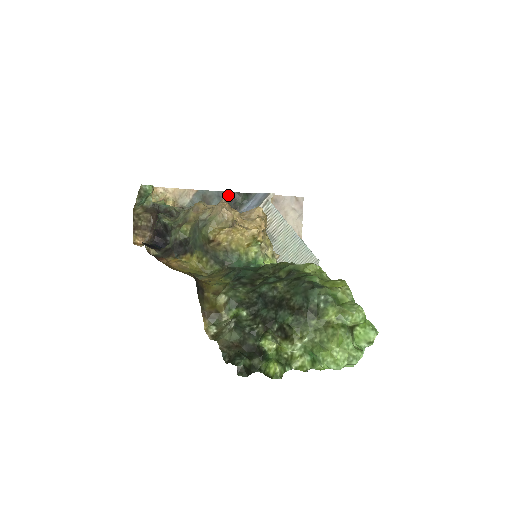
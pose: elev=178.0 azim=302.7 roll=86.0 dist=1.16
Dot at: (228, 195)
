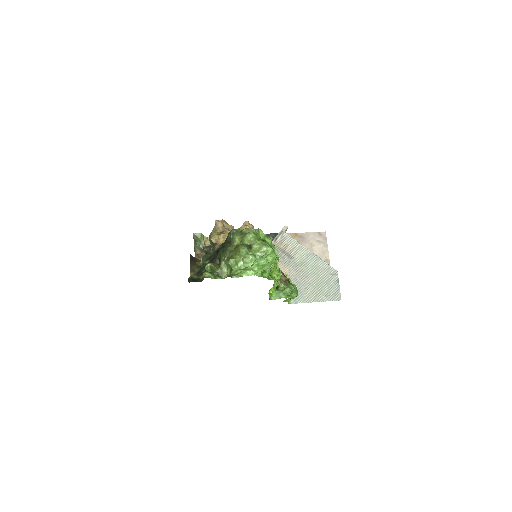
Dot at: occluded
